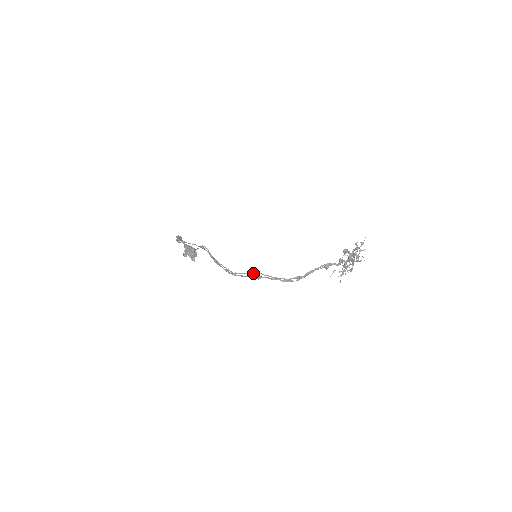
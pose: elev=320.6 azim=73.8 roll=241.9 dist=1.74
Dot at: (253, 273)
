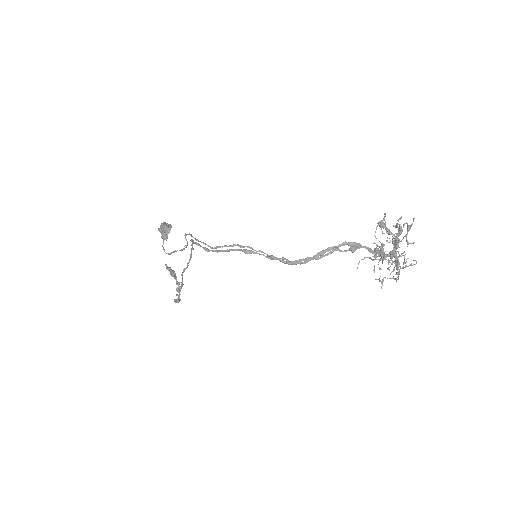
Dot at: (241, 246)
